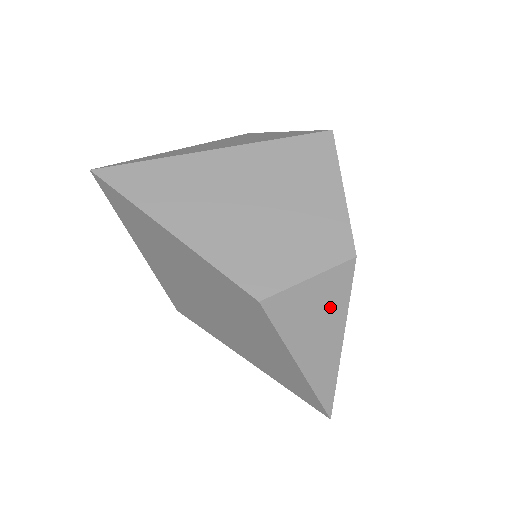
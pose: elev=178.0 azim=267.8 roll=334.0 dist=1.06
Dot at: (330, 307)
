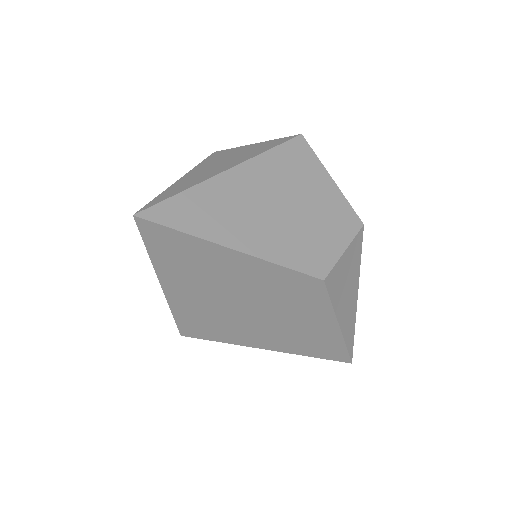
Dot at: (353, 270)
